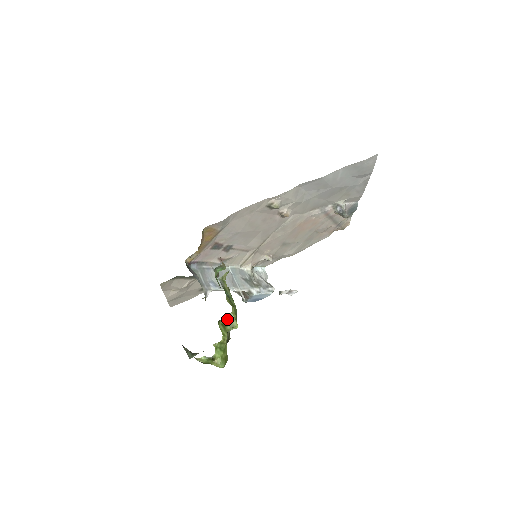
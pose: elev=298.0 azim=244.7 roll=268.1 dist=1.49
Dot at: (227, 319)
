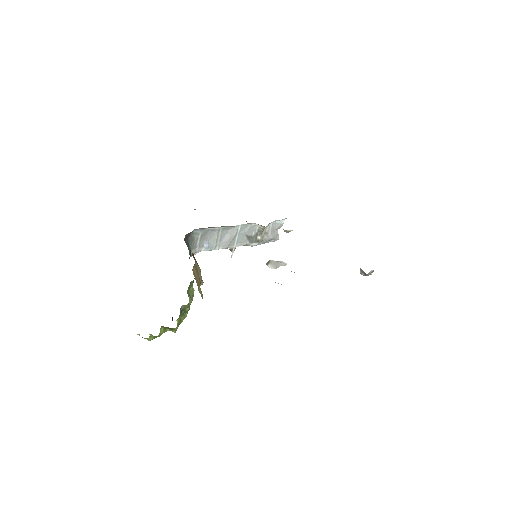
Dot at: occluded
